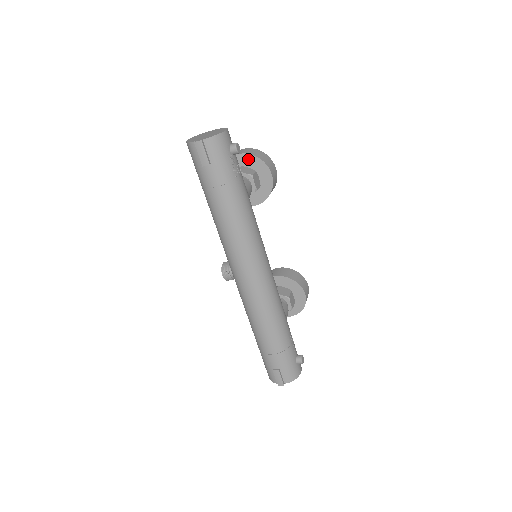
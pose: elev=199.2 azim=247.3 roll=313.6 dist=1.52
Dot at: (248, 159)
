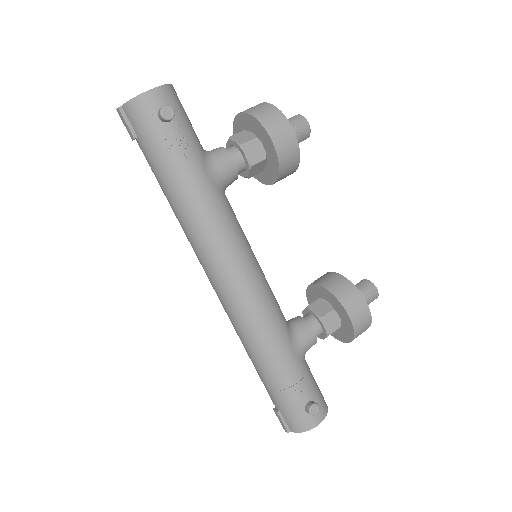
Dot at: (248, 120)
